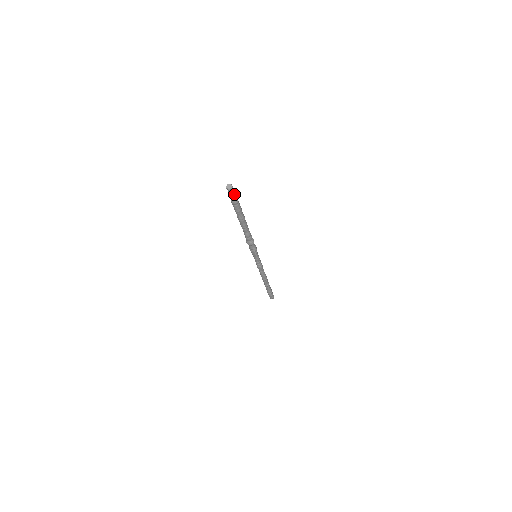
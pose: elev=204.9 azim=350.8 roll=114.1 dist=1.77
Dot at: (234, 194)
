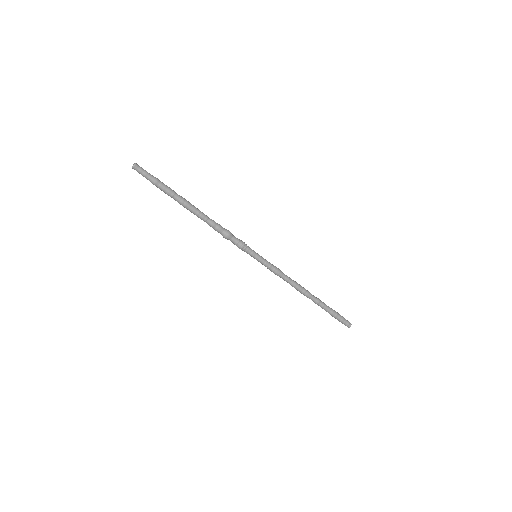
Dot at: (143, 174)
